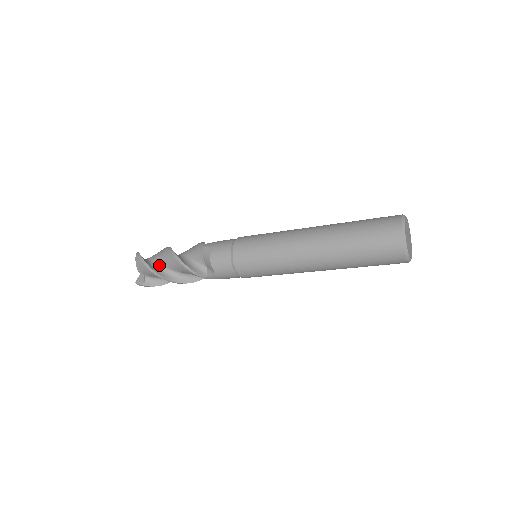
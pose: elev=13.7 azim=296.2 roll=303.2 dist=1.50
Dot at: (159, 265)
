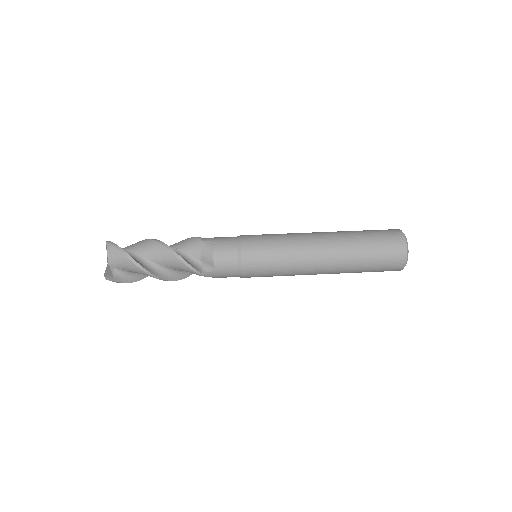
Dot at: (139, 257)
